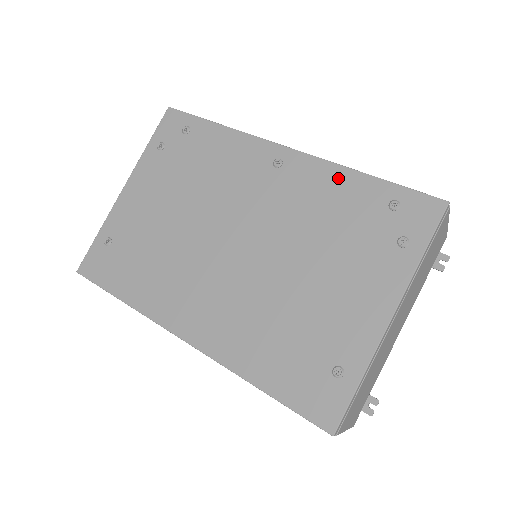
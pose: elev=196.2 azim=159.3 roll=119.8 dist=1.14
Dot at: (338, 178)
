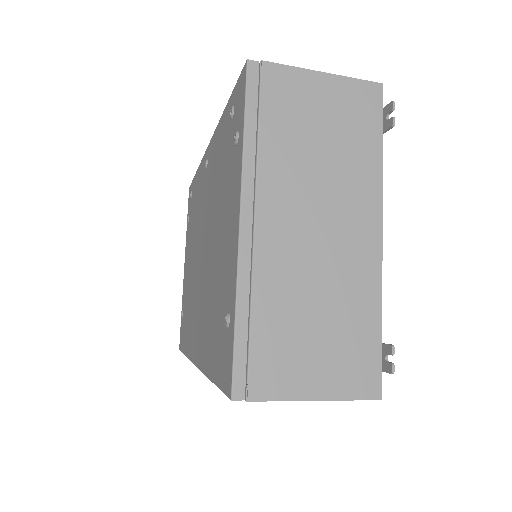
Dot at: (218, 134)
